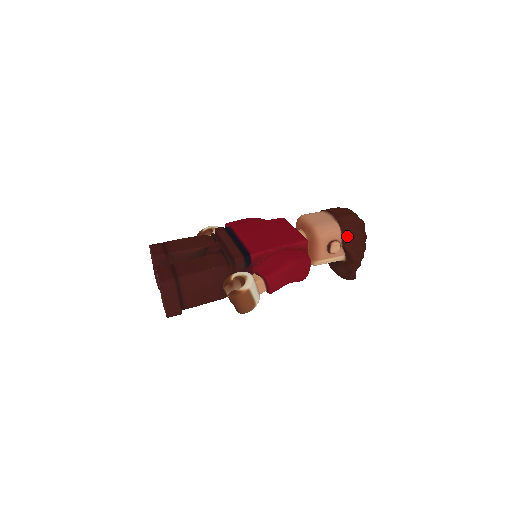
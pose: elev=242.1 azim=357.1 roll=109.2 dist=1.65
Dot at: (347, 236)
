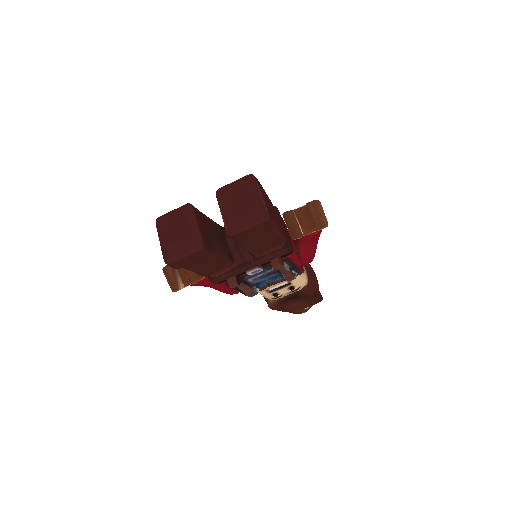
Dot at: occluded
